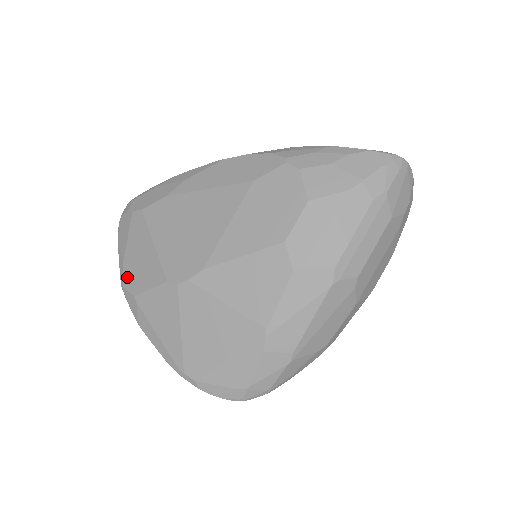
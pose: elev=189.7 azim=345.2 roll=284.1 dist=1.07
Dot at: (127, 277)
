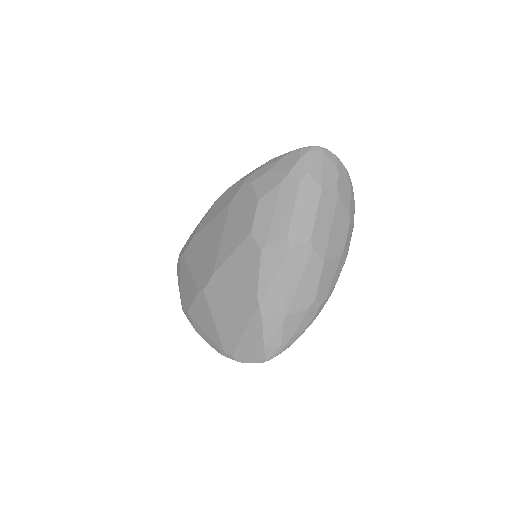
Dot at: (183, 302)
